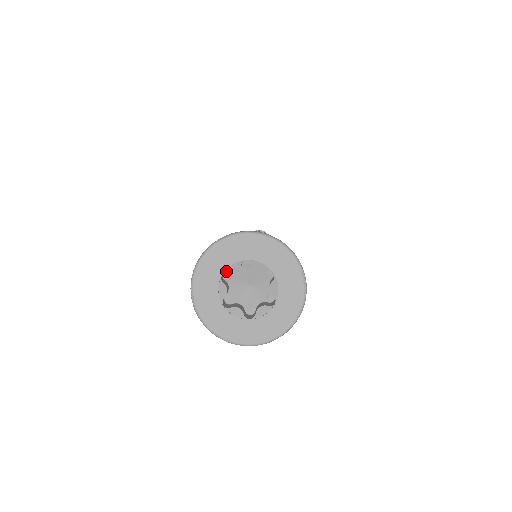
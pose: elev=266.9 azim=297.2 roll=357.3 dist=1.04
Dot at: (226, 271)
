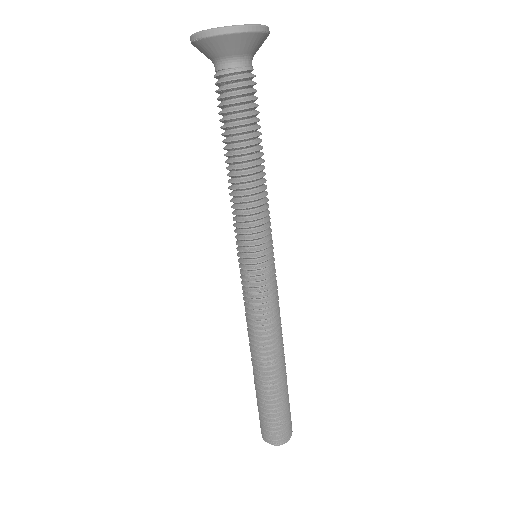
Dot at: occluded
